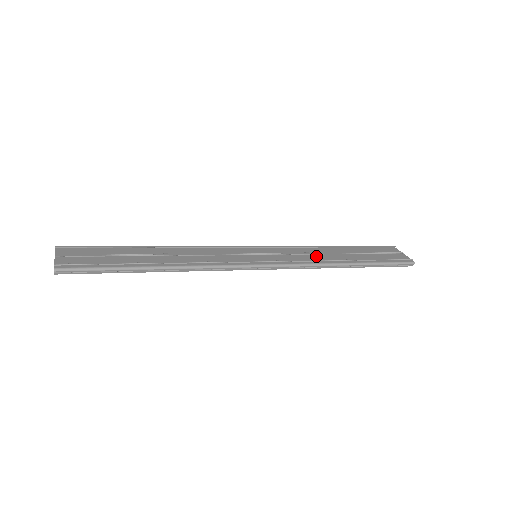
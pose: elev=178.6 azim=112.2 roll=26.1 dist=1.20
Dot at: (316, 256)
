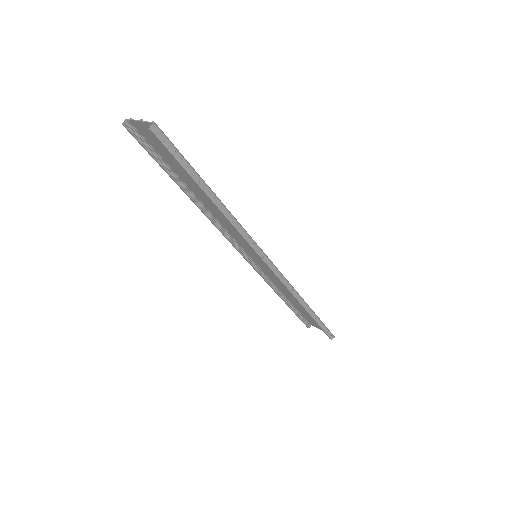
Dot at: occluded
